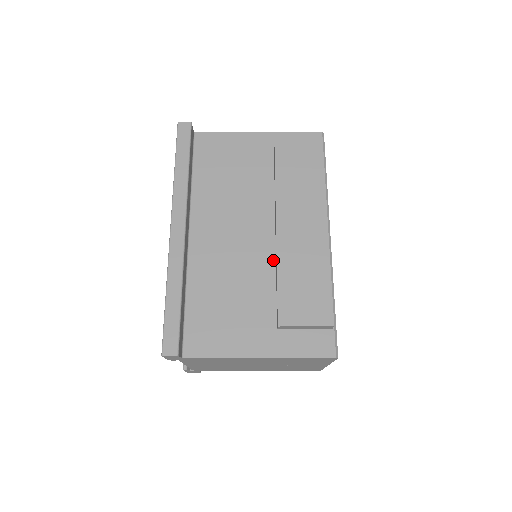
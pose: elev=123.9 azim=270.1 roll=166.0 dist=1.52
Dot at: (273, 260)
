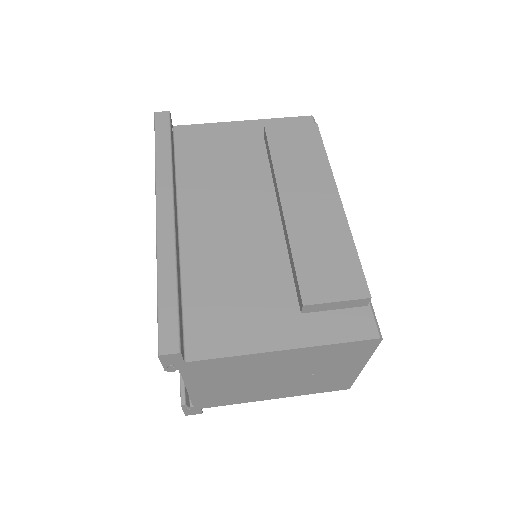
Dot at: (282, 239)
